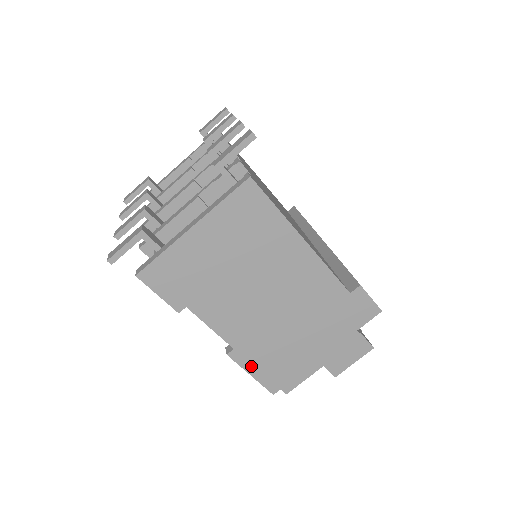
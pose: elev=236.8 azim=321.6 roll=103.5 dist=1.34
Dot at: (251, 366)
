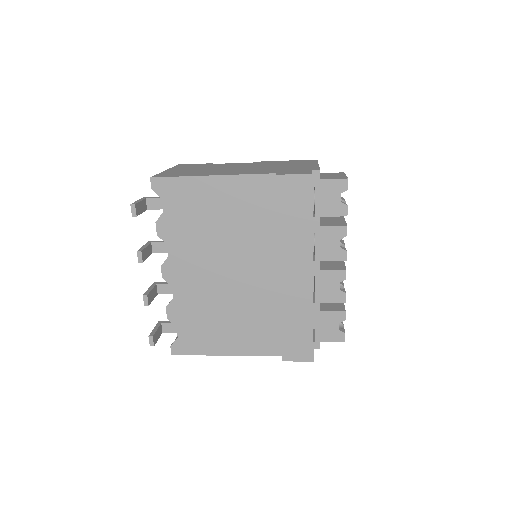
Dot at: occluded
